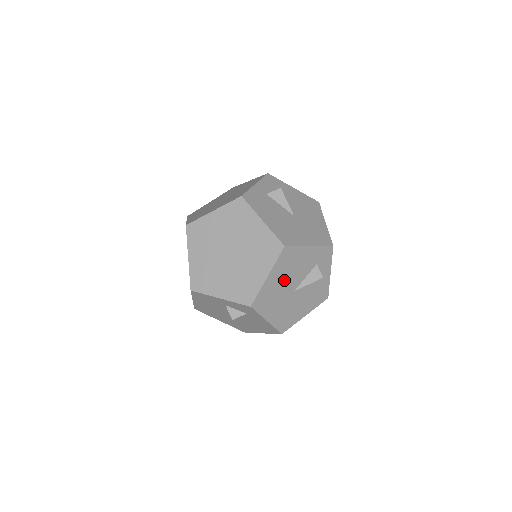
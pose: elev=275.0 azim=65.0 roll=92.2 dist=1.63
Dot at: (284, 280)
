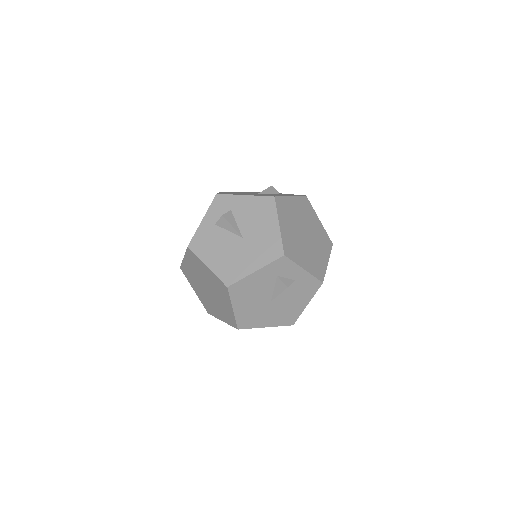
Dot at: occluded
